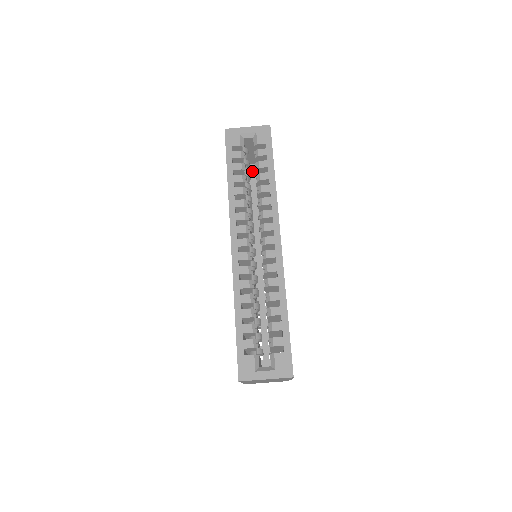
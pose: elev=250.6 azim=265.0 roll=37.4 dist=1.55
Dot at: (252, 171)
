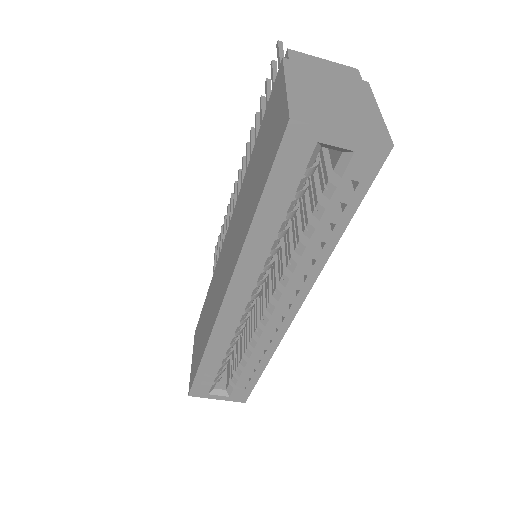
Dot at: occluded
